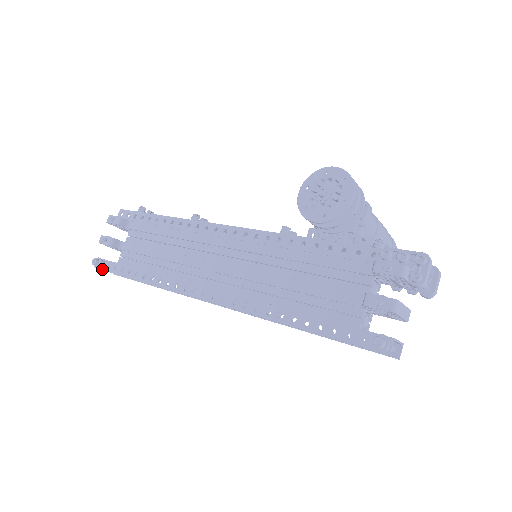
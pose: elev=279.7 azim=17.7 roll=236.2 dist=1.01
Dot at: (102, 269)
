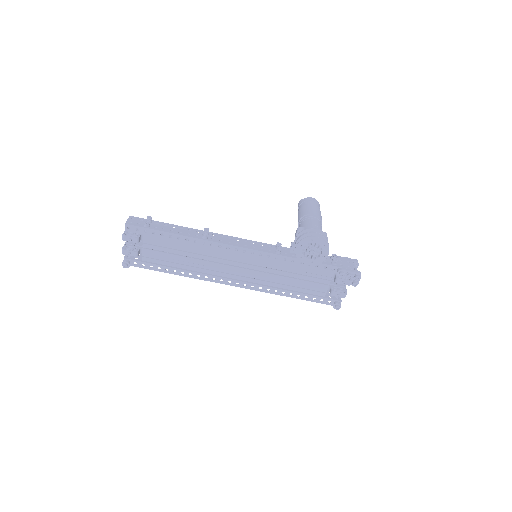
Dot at: occluded
